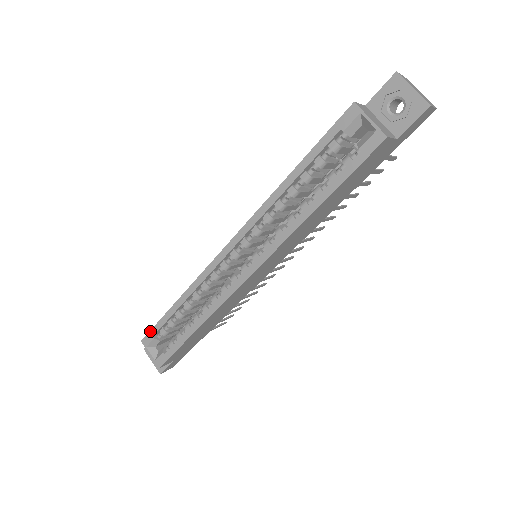
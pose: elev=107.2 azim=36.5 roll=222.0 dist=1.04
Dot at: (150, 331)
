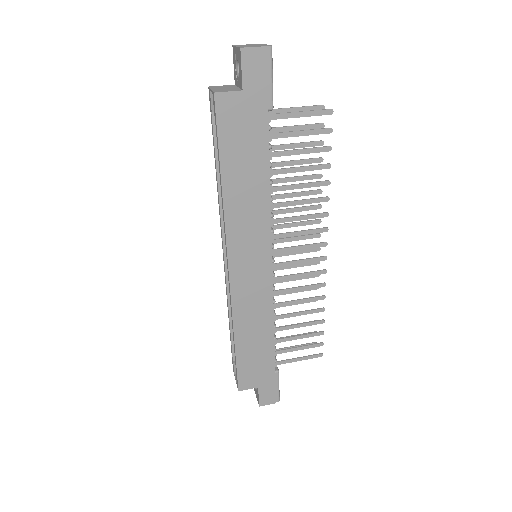
Dot at: (232, 357)
